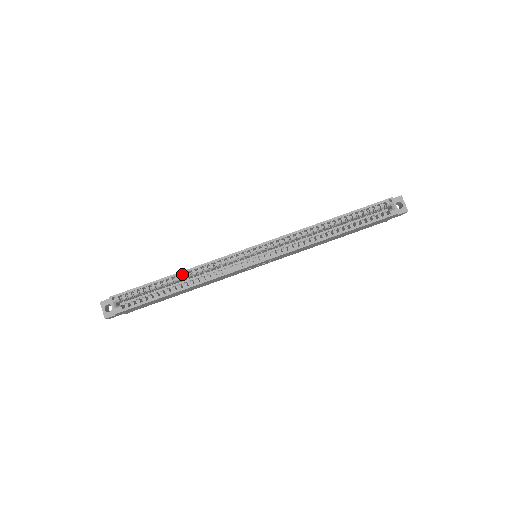
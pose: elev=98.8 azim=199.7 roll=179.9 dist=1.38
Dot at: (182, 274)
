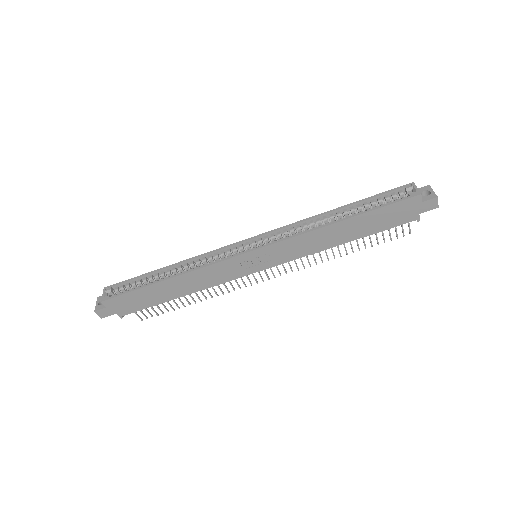
Dot at: (174, 267)
